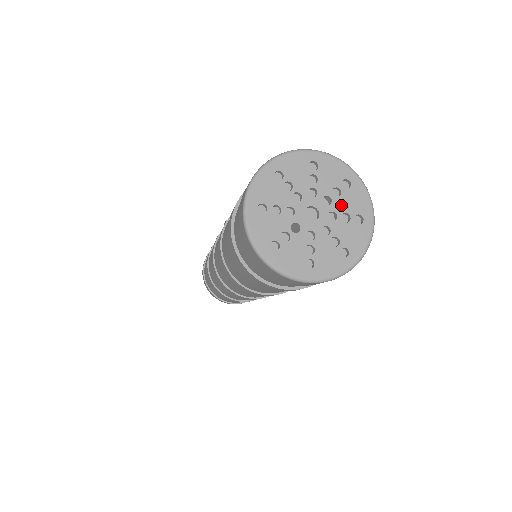
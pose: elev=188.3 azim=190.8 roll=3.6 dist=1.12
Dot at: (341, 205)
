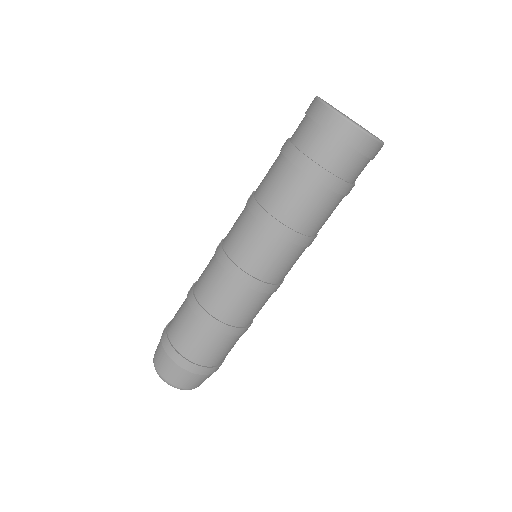
Dot at: (361, 126)
